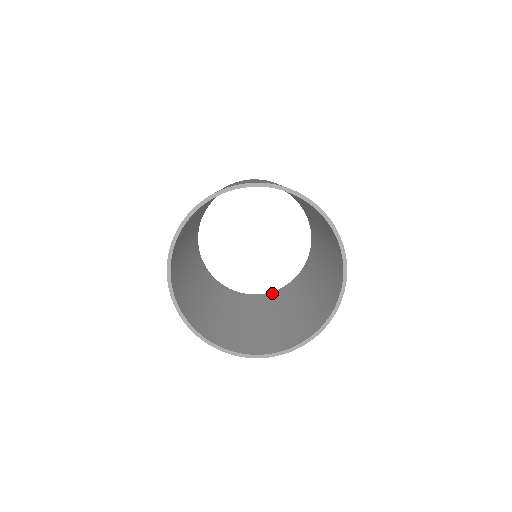
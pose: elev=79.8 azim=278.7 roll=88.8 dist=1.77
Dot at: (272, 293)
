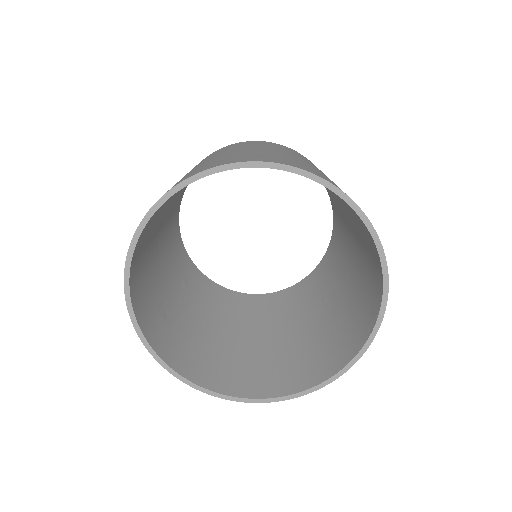
Dot at: (280, 293)
